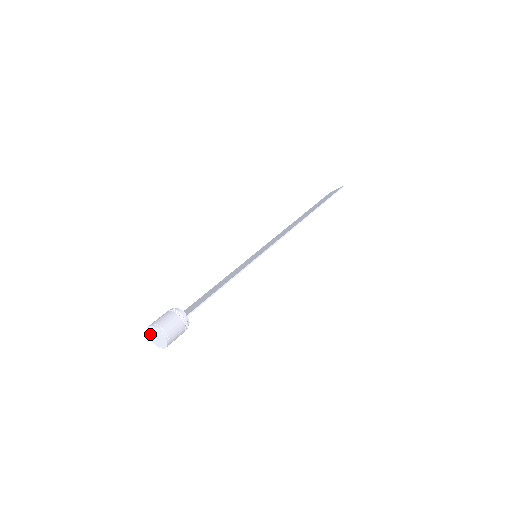
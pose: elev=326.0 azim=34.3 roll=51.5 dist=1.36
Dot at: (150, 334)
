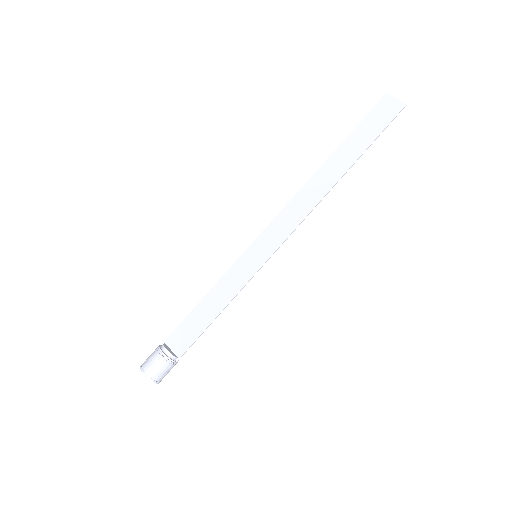
Dot at: occluded
